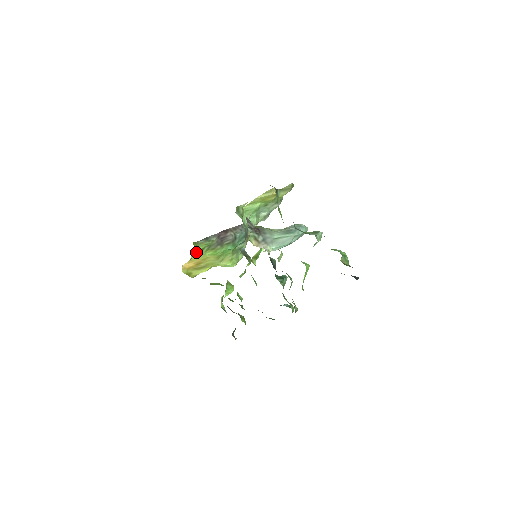
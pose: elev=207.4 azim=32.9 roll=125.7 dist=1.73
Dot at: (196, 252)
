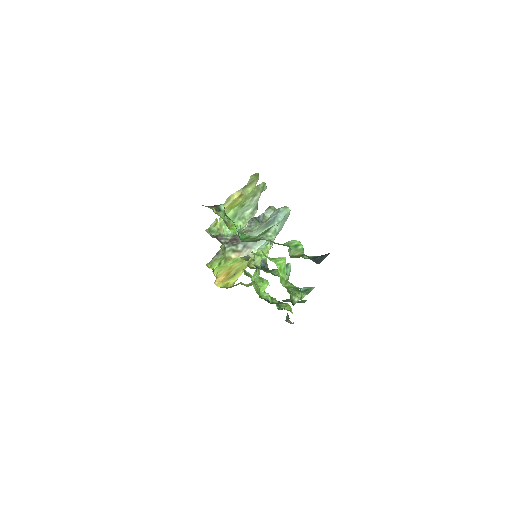
Dot at: (216, 269)
